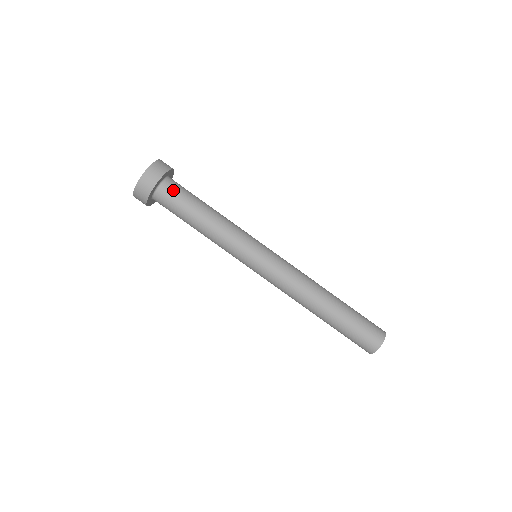
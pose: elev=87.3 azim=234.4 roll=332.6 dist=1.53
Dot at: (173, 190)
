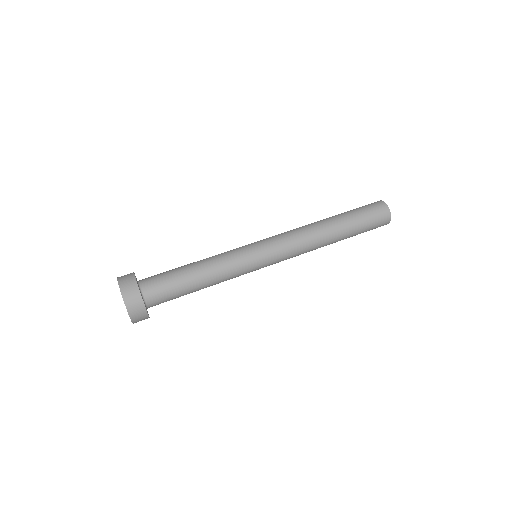
Dot at: occluded
